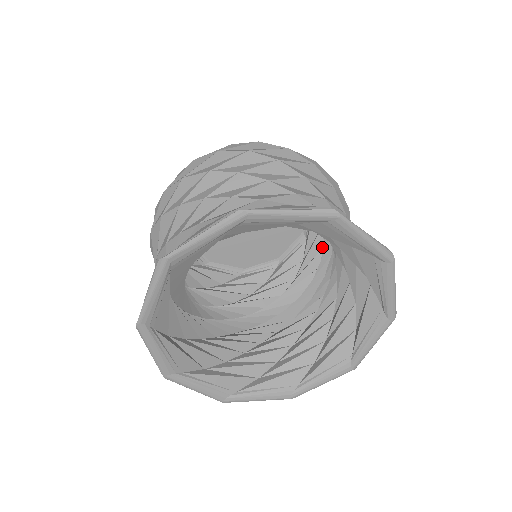
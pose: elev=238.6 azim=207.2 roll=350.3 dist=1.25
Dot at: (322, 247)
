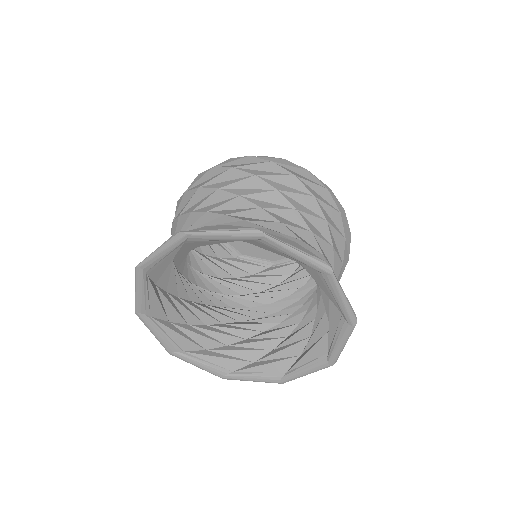
Dot at: occluded
